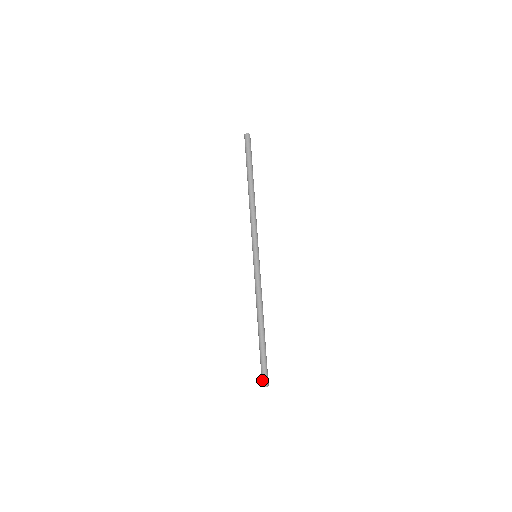
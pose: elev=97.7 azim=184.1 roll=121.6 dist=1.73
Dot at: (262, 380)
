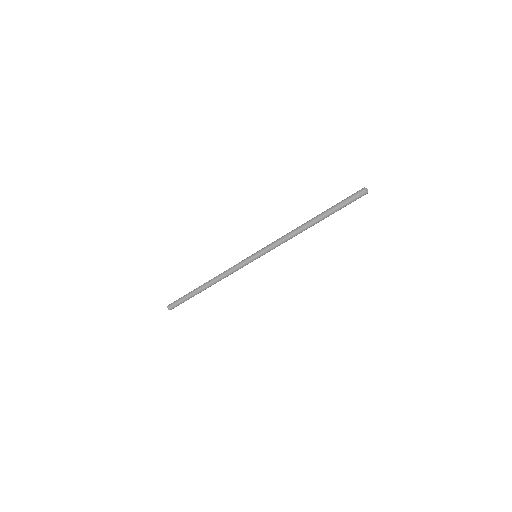
Dot at: (172, 307)
